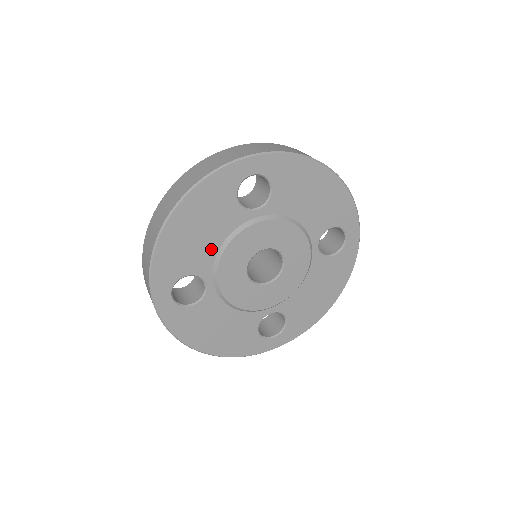
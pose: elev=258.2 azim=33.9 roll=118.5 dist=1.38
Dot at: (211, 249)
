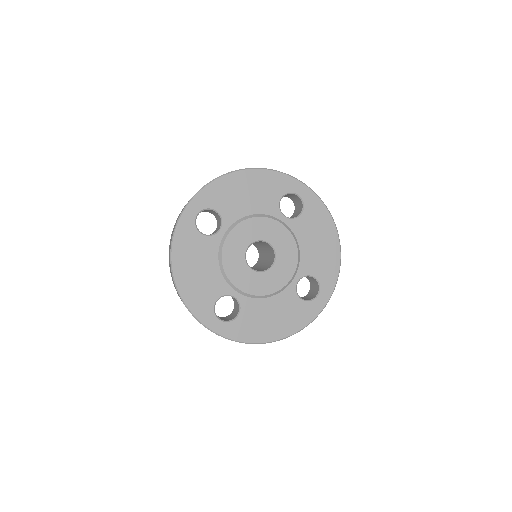
Dot at: (216, 274)
